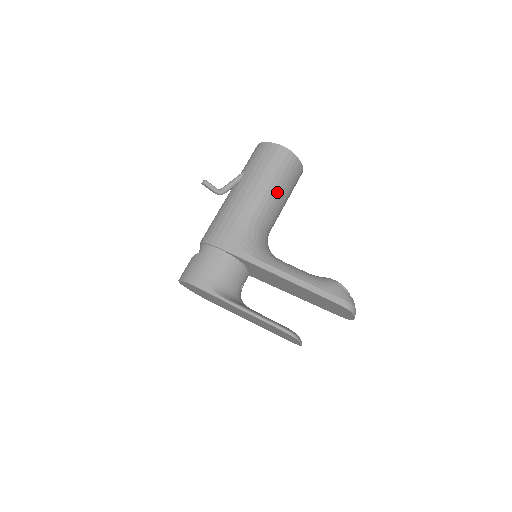
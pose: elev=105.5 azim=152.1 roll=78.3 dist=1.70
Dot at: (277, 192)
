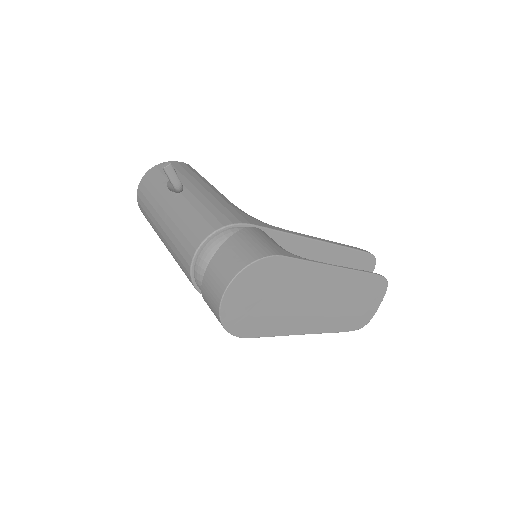
Dot at: occluded
